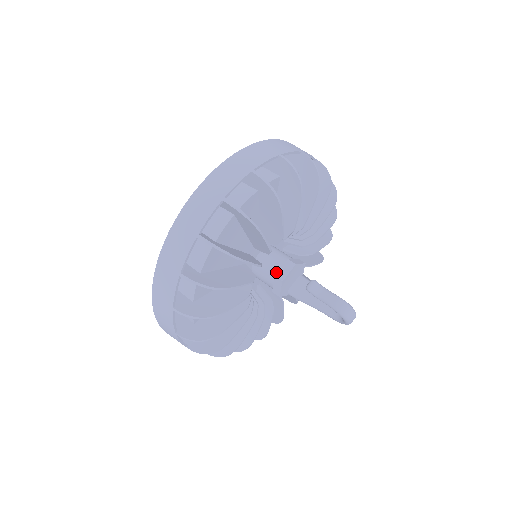
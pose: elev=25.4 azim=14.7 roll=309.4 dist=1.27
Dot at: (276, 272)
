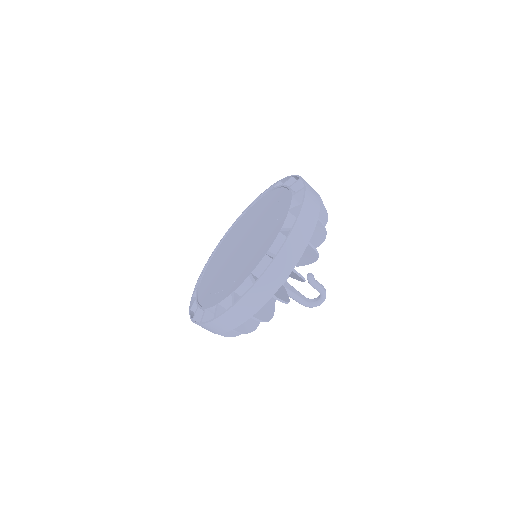
Dot at: occluded
